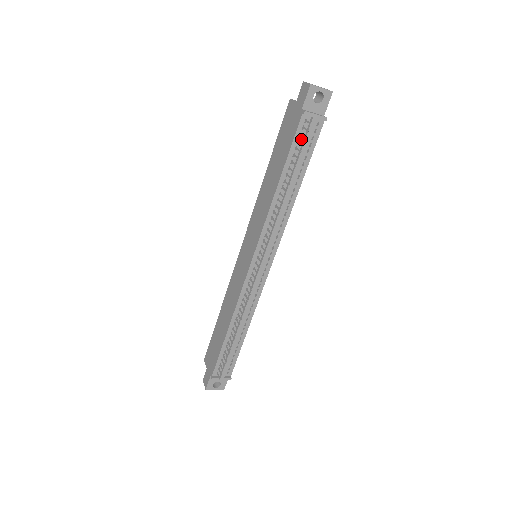
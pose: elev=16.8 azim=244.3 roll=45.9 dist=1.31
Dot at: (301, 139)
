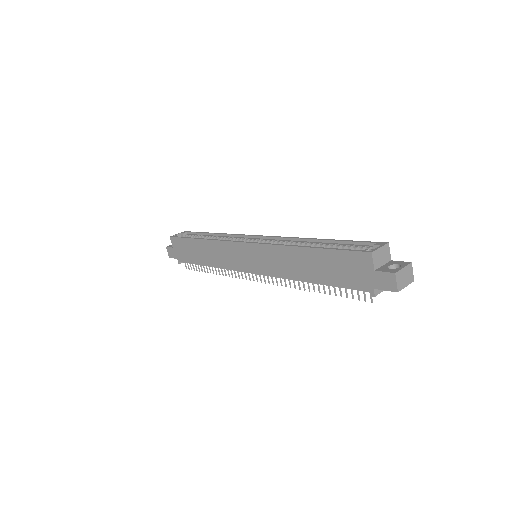
Dot at: occluded
